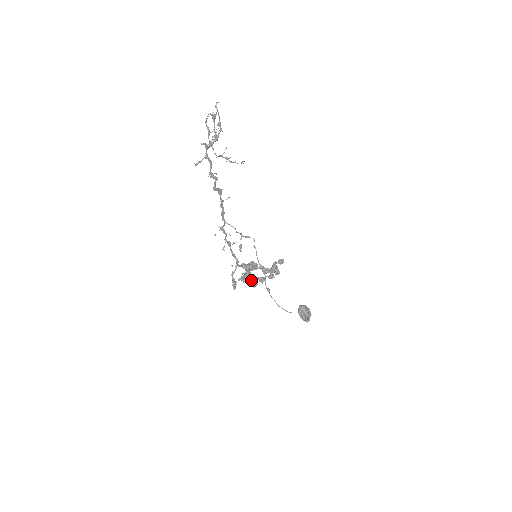
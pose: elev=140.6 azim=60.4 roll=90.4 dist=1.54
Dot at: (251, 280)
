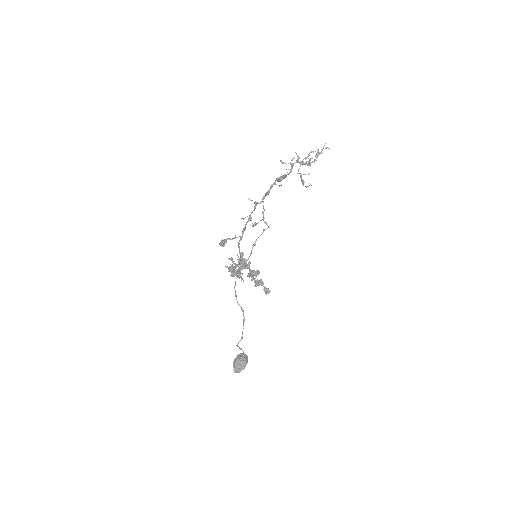
Dot at: occluded
